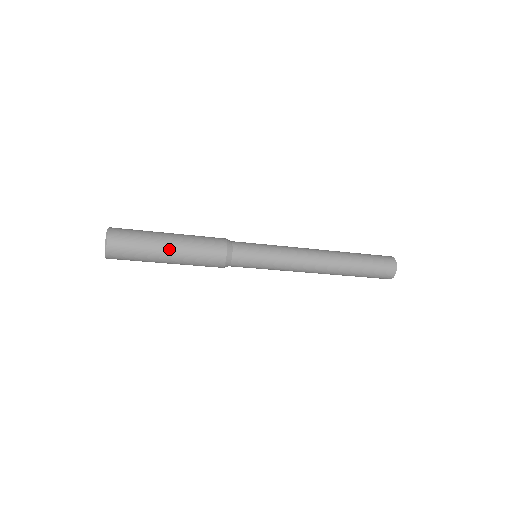
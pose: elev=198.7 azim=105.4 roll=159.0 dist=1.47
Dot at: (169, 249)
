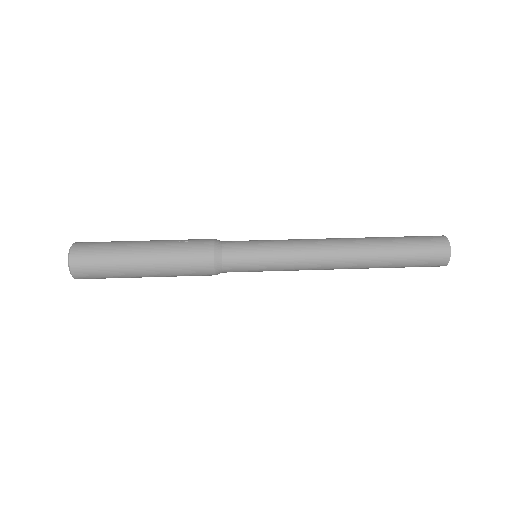
Dot at: (145, 275)
